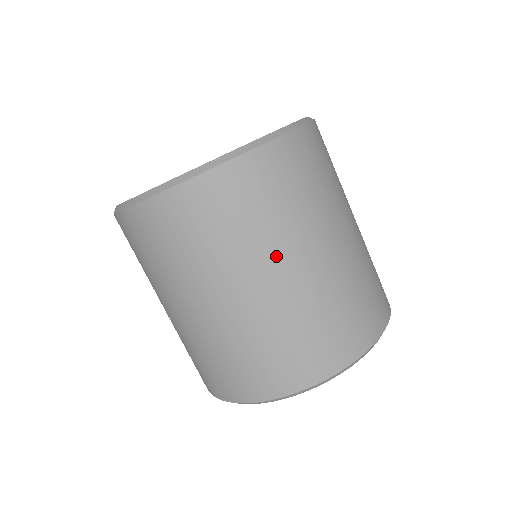
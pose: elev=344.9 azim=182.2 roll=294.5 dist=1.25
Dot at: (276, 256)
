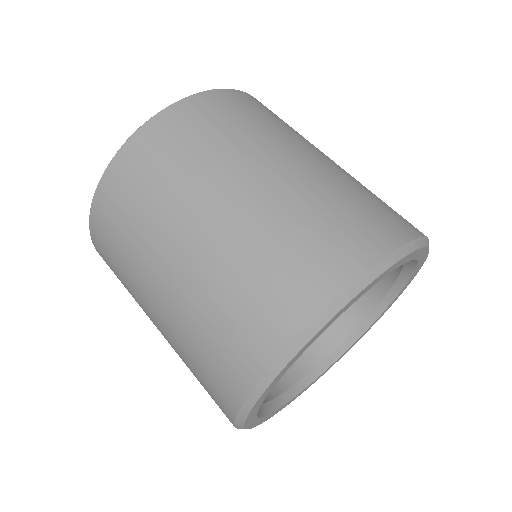
Dot at: (262, 153)
